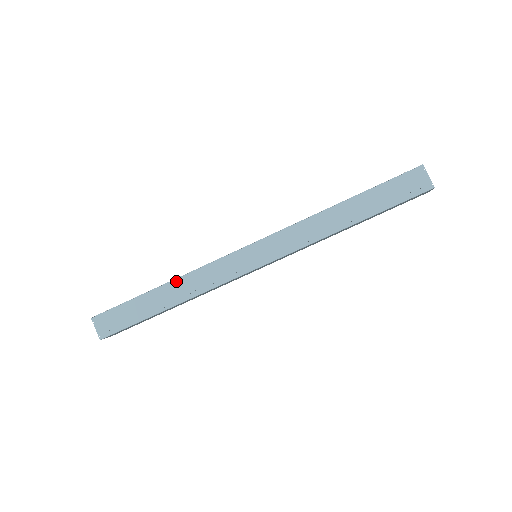
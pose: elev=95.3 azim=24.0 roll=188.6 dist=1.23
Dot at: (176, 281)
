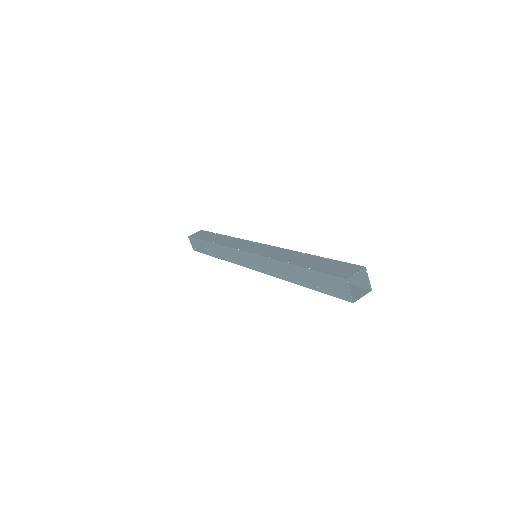
Dot at: (216, 245)
